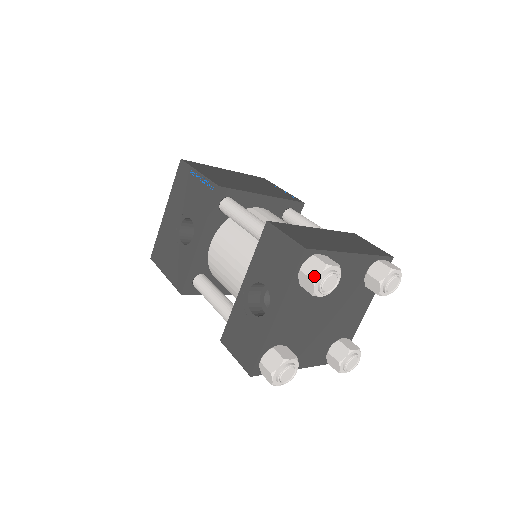
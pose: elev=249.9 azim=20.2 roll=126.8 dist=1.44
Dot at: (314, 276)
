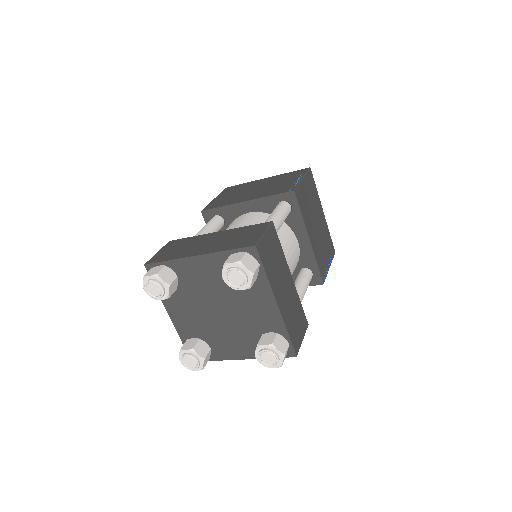
Dot at: occluded
